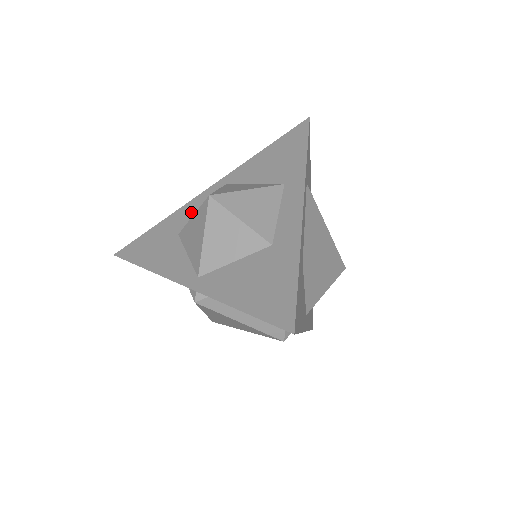
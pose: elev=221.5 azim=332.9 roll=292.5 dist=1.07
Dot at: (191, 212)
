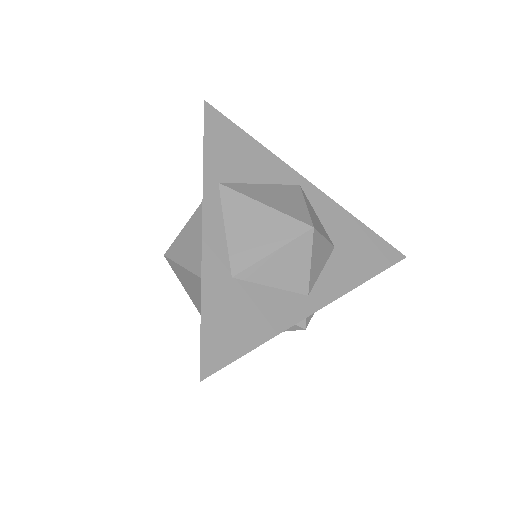
Dot at: occluded
